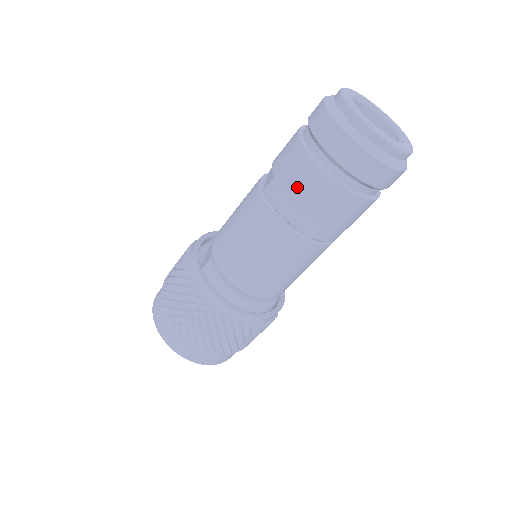
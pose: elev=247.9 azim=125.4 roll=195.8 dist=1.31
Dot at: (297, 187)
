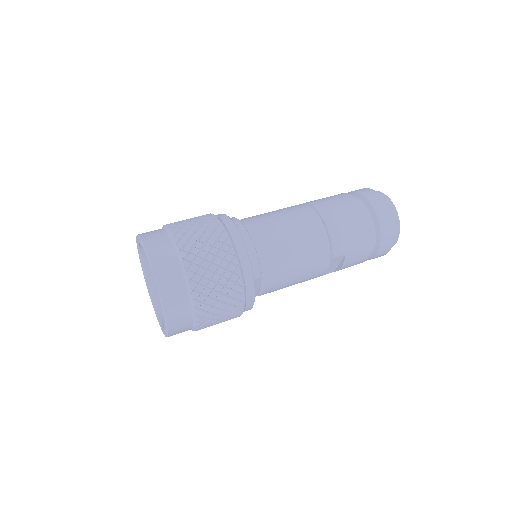
Dot at: (334, 200)
